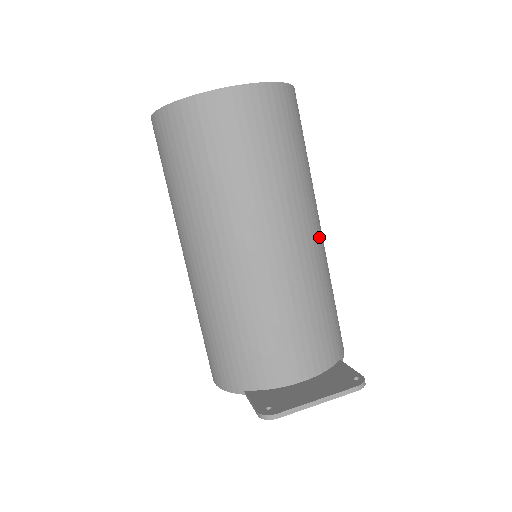
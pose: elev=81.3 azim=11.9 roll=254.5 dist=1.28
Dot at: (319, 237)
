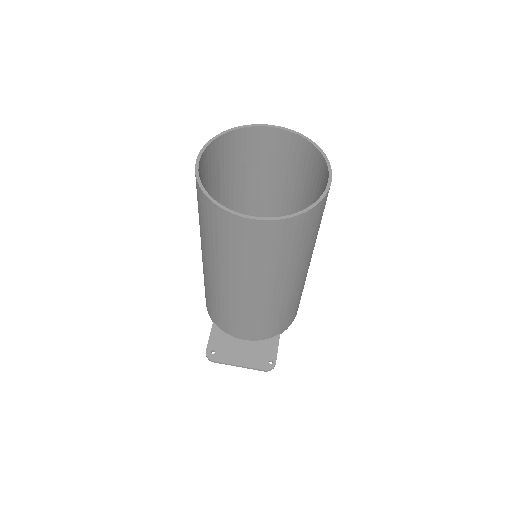
Dot at: (294, 286)
